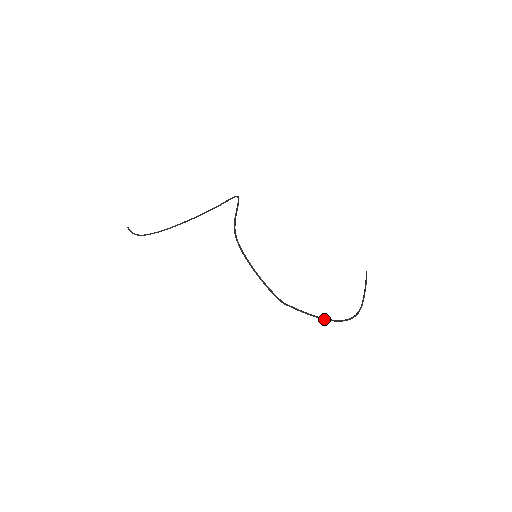
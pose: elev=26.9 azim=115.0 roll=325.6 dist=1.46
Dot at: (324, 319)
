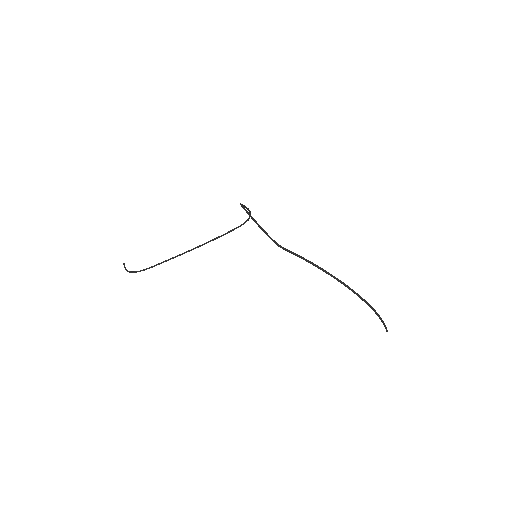
Dot at: (329, 273)
